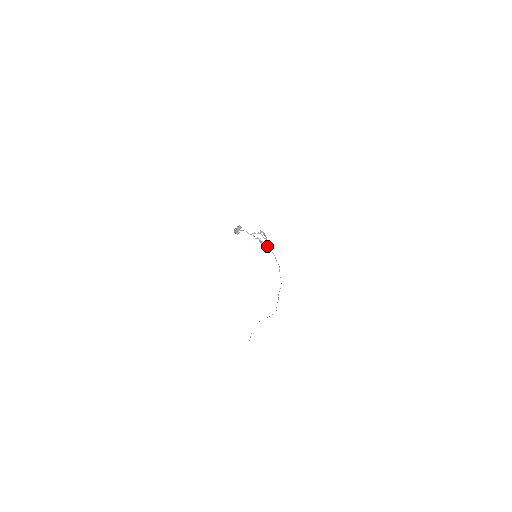
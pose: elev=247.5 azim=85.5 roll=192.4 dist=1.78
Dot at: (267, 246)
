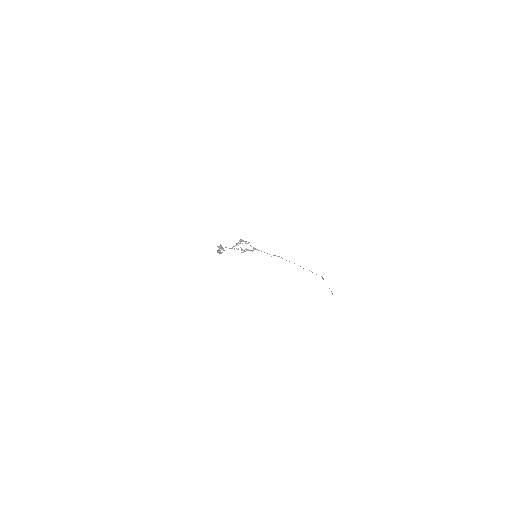
Dot at: (252, 250)
